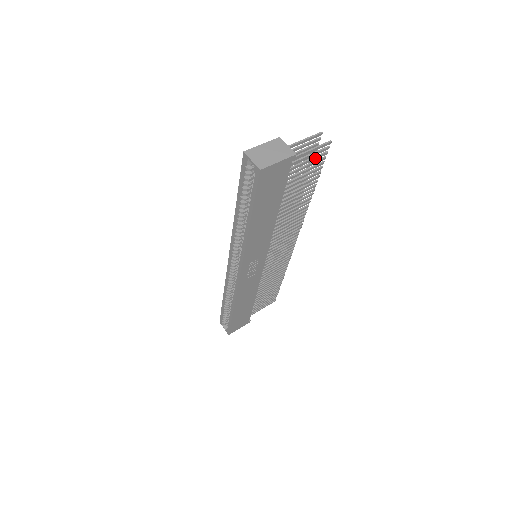
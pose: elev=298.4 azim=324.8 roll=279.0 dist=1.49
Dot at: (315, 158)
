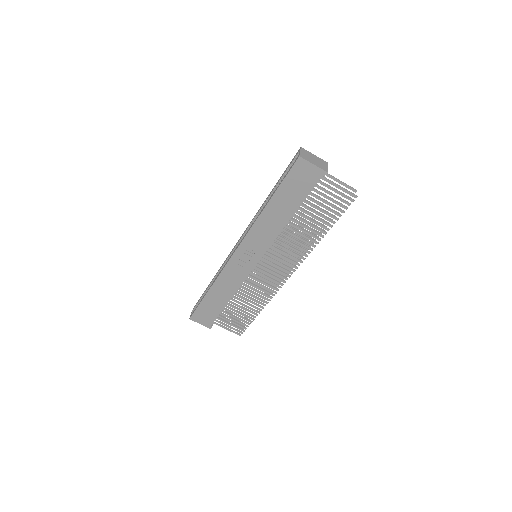
Dot at: (340, 199)
